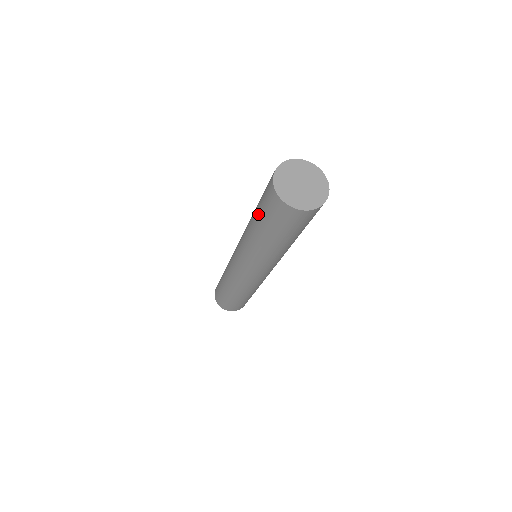
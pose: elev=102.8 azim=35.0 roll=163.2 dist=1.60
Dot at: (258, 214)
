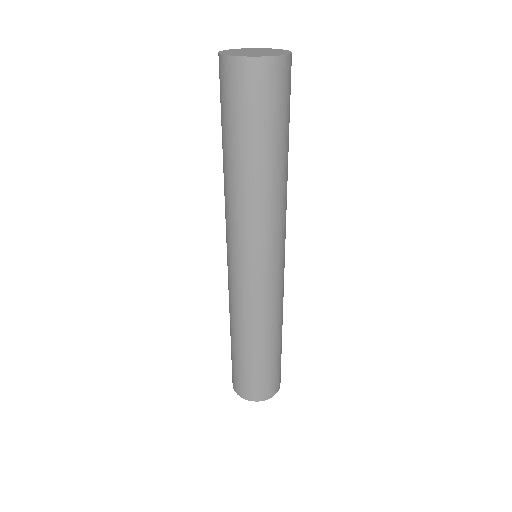
Dot at: occluded
